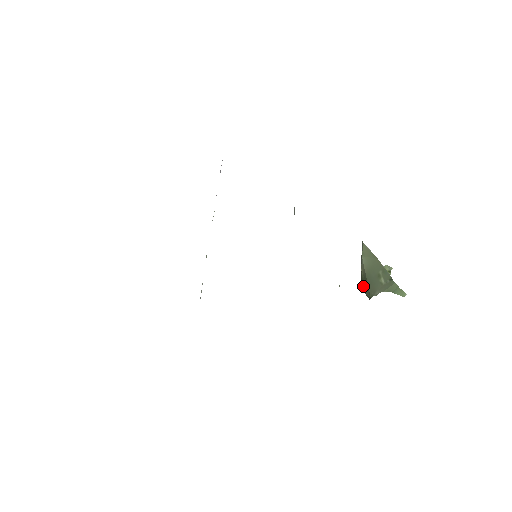
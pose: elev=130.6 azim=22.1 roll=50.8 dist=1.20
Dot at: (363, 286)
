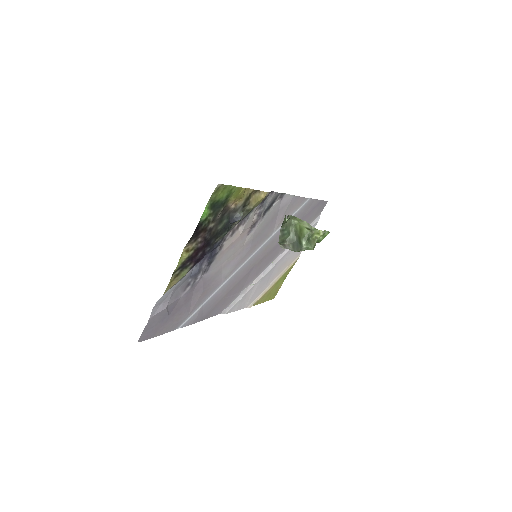
Dot at: occluded
